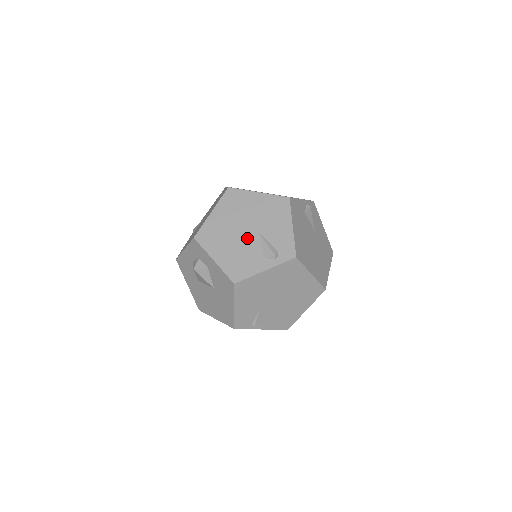
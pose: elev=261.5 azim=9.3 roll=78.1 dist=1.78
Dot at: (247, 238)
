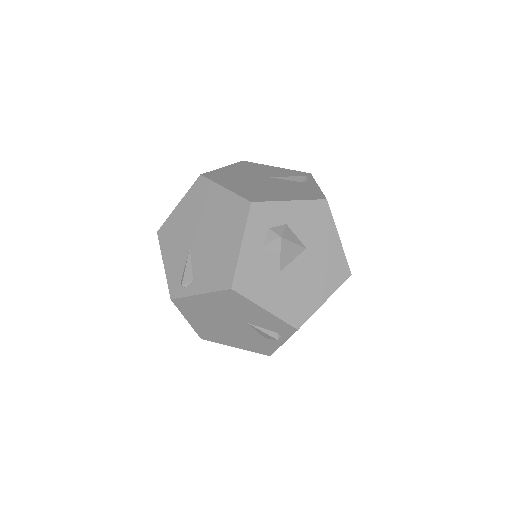
Dot at: (274, 182)
